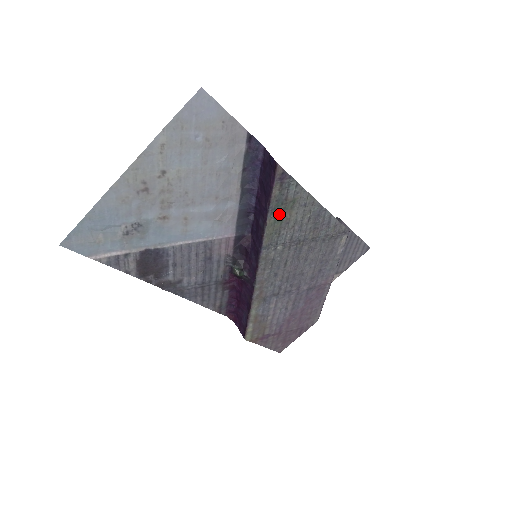
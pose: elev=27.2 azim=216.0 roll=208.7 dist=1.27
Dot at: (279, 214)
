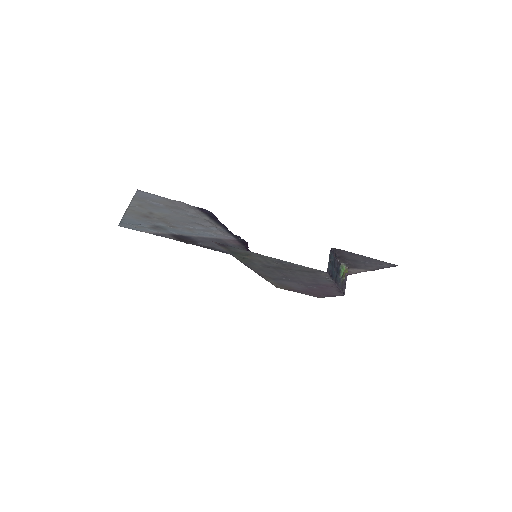
Dot at: (240, 256)
